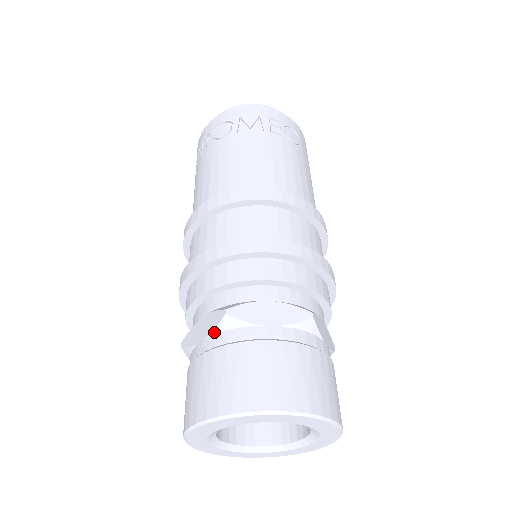
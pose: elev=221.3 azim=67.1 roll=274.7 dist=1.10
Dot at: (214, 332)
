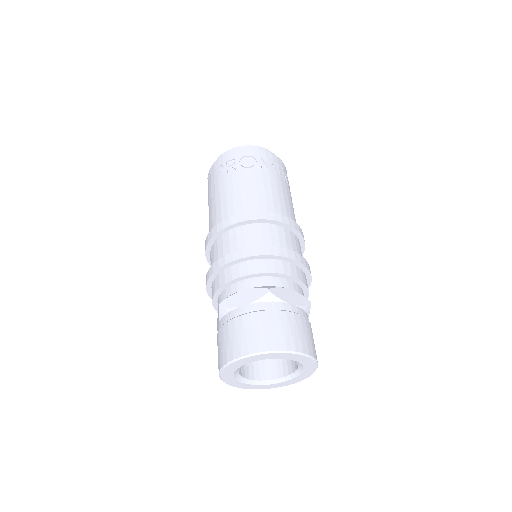
Dot at: (257, 301)
